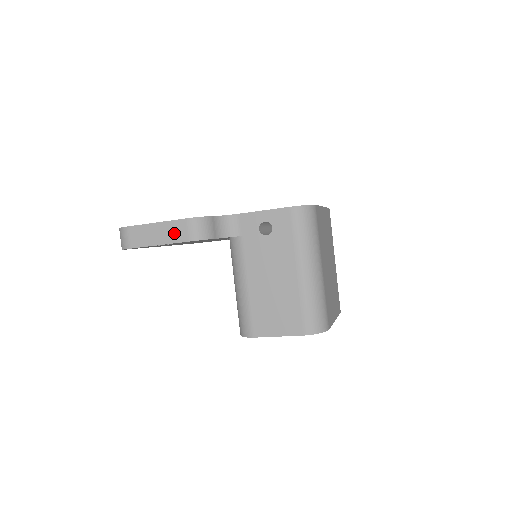
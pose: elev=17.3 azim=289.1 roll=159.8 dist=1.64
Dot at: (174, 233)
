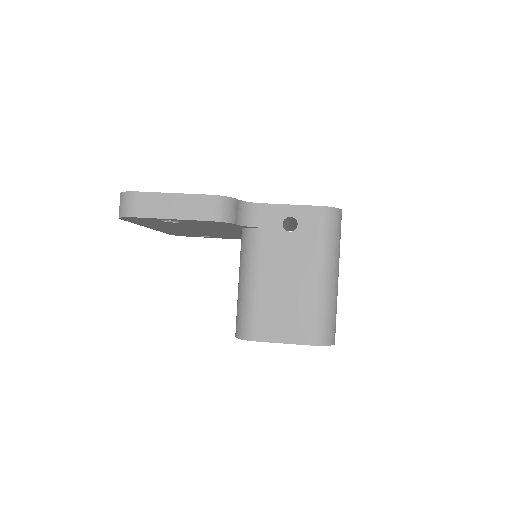
Dot at: (193, 208)
